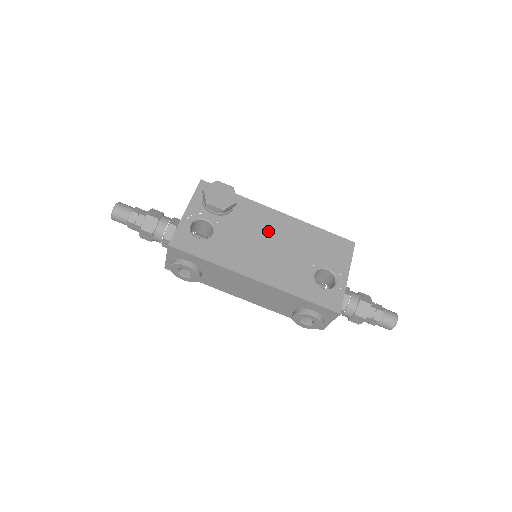
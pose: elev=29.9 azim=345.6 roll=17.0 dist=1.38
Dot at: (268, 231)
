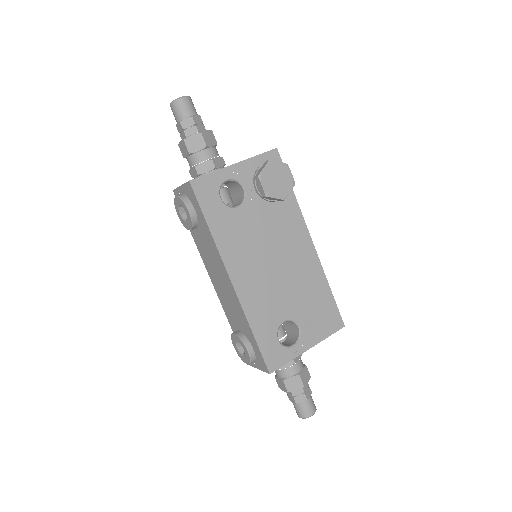
Dot at: (285, 249)
